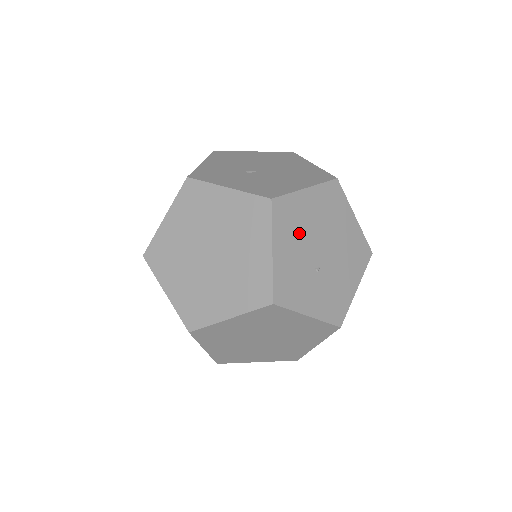
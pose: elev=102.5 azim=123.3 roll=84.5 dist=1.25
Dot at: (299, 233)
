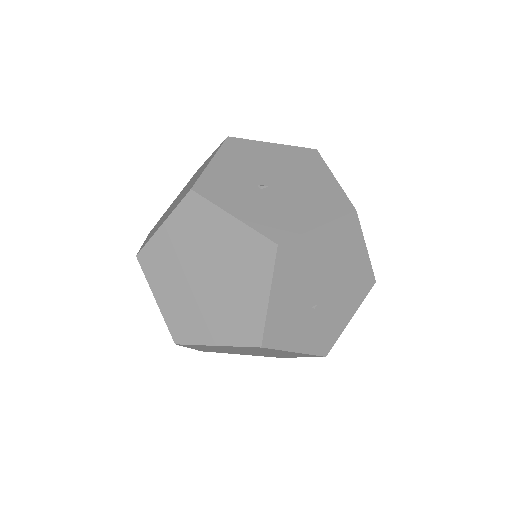
Dot at: (301, 275)
